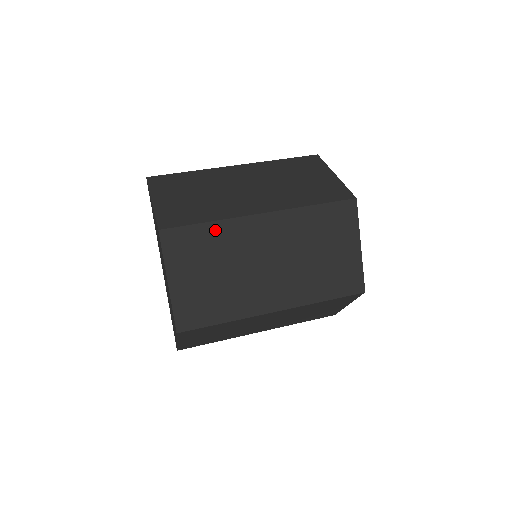
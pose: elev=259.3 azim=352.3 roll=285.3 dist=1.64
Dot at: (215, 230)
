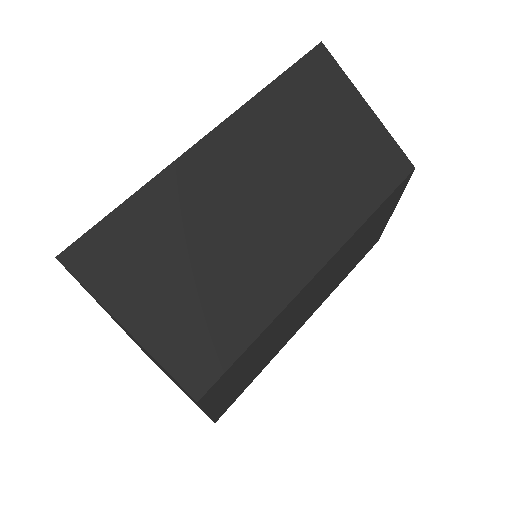
Dot at: (264, 334)
